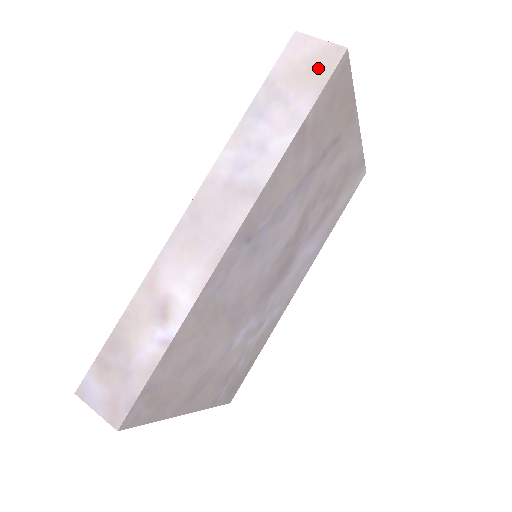
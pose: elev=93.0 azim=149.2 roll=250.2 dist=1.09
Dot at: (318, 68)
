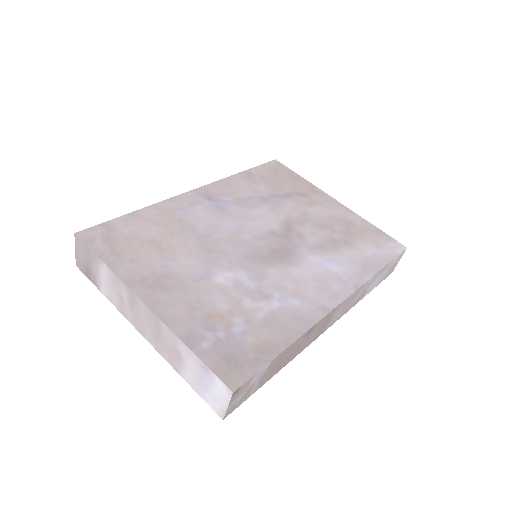
Dot at: occluded
